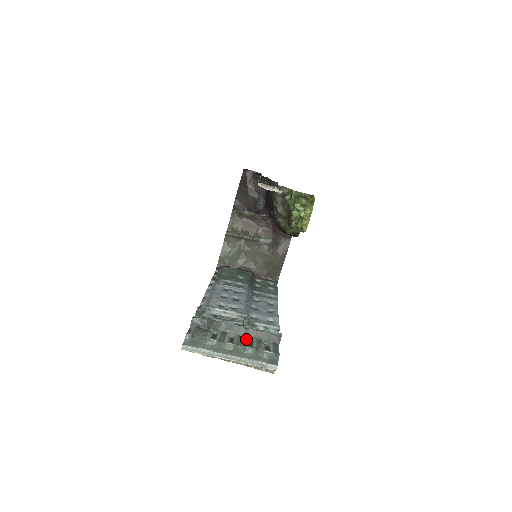
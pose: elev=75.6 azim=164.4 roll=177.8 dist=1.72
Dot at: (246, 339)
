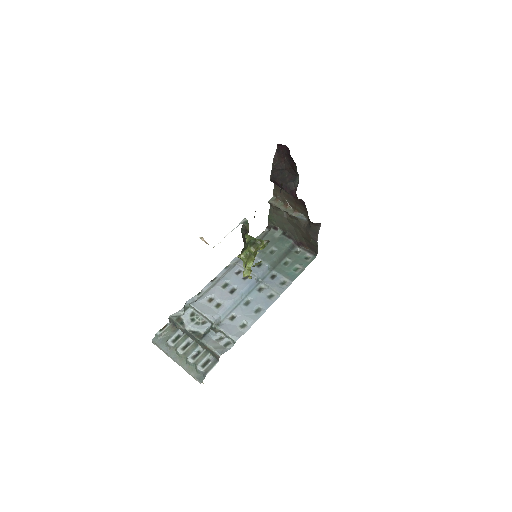
Dot at: (198, 348)
